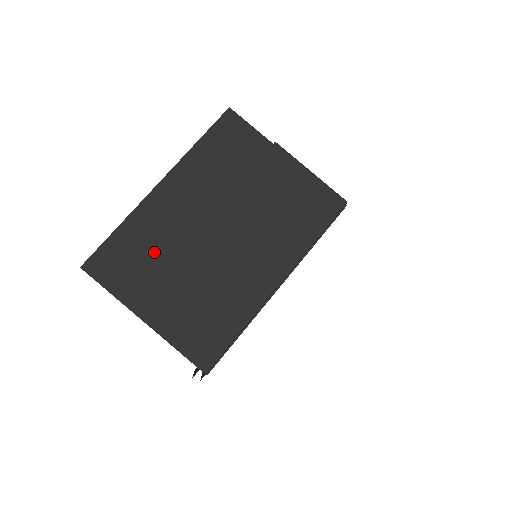
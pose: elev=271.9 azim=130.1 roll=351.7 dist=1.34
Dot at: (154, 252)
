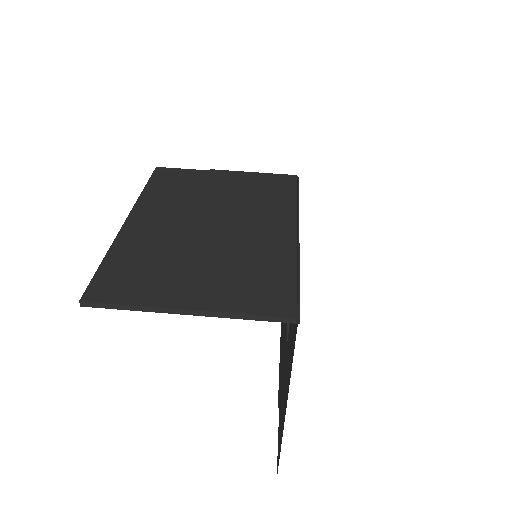
Dot at: (158, 258)
